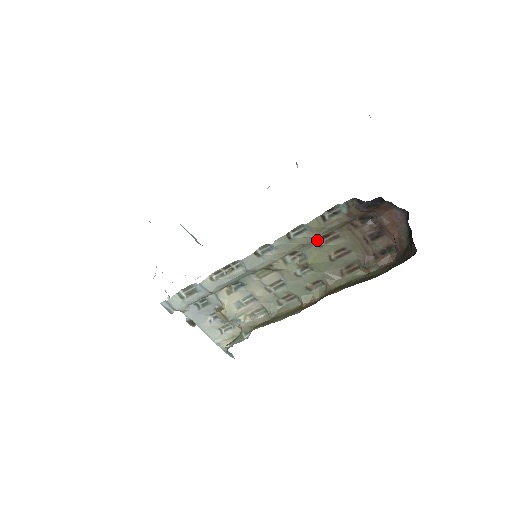
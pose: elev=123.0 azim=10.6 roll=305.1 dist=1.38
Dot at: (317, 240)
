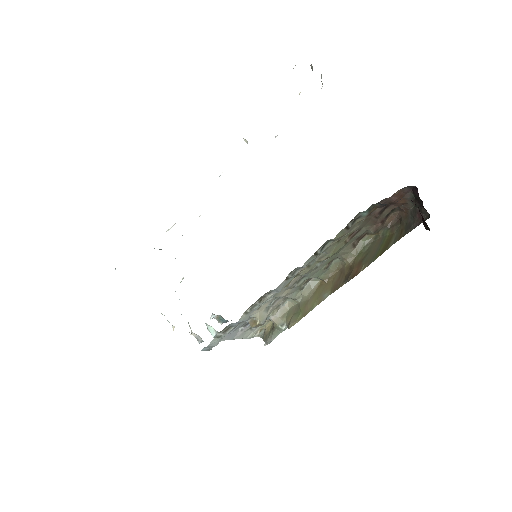
Dot at: occluded
